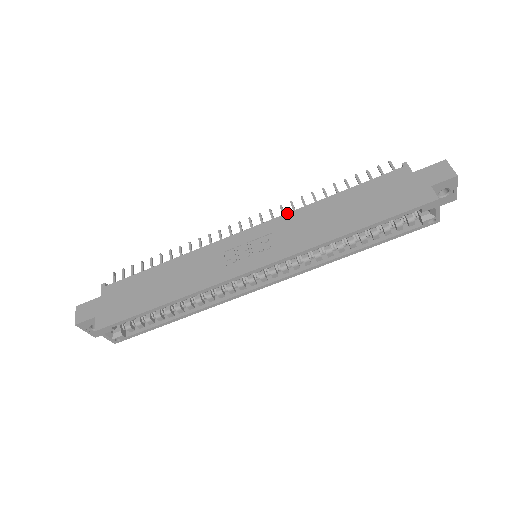
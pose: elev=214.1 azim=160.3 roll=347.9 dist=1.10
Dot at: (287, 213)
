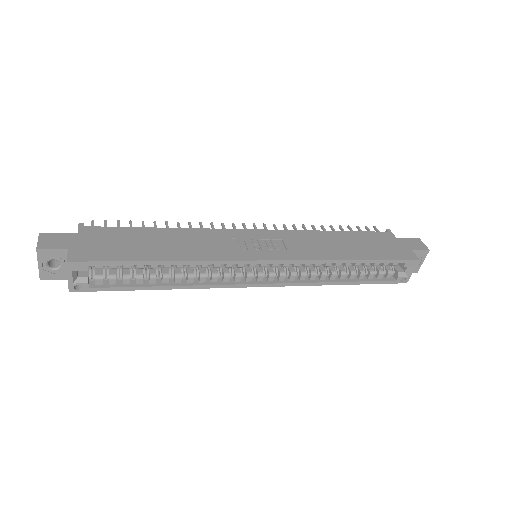
Dot at: (294, 230)
